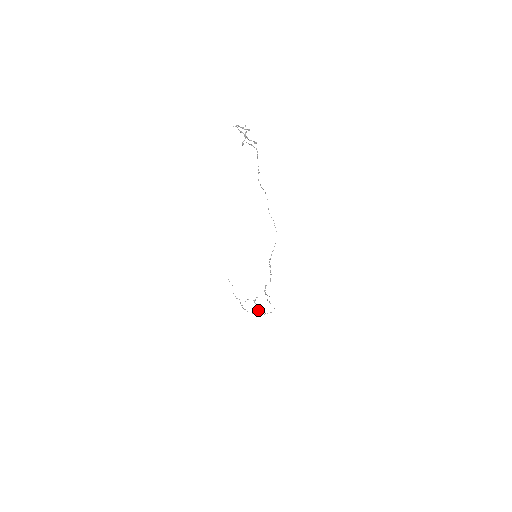
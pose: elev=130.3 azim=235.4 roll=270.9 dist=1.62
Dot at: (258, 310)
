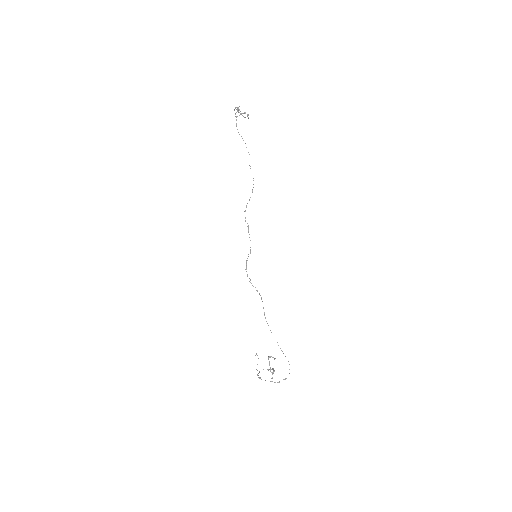
Dot at: (271, 372)
